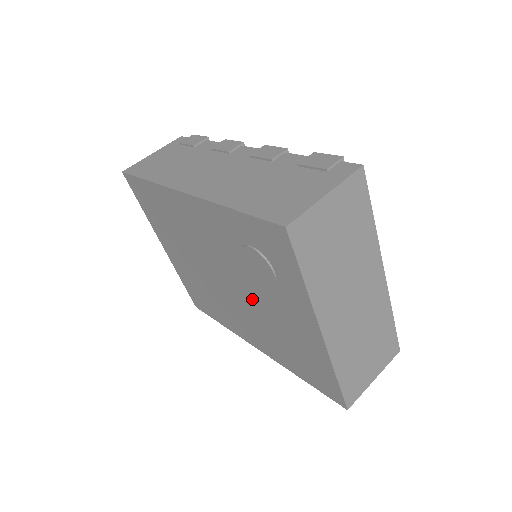
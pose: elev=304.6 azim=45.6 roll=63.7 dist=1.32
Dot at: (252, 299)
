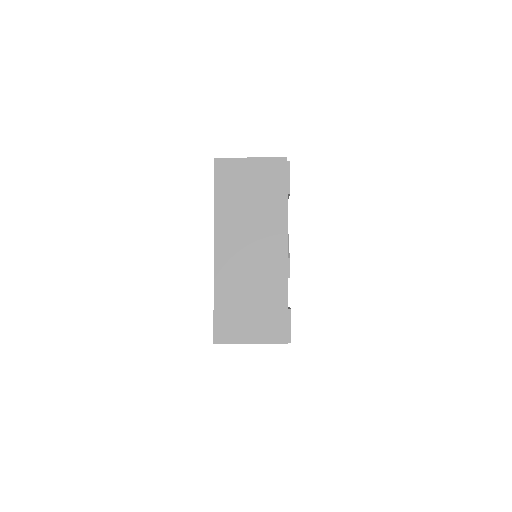
Dot at: occluded
